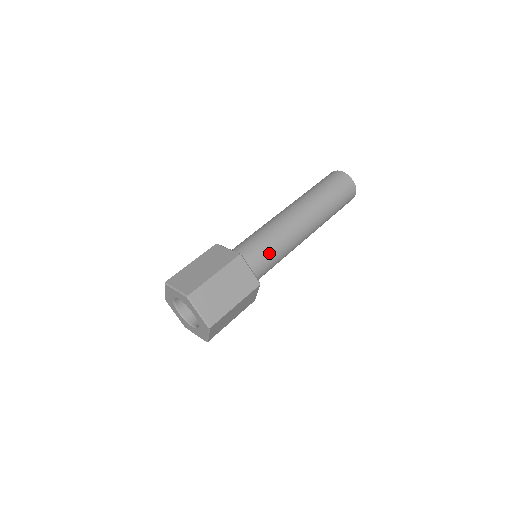
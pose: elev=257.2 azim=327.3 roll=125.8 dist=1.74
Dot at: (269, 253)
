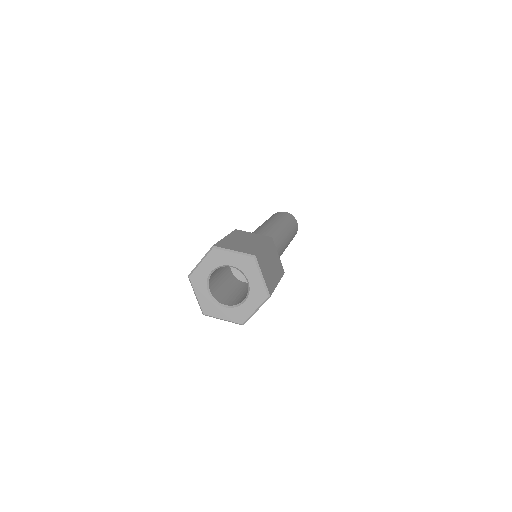
Dot at: occluded
